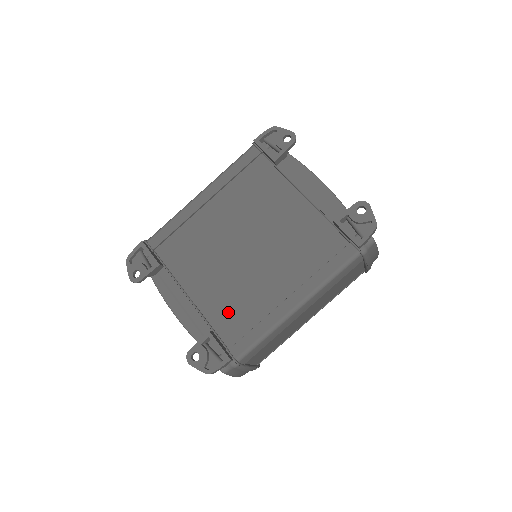
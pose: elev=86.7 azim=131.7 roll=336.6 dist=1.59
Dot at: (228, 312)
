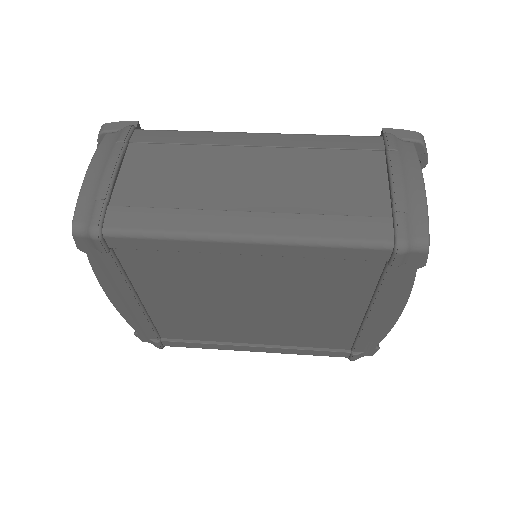
Dot at: occluded
